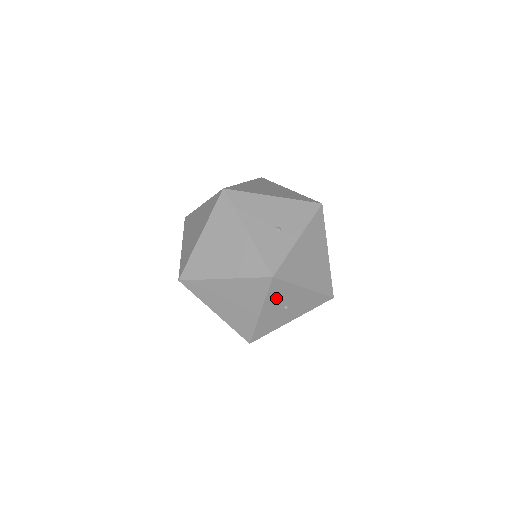
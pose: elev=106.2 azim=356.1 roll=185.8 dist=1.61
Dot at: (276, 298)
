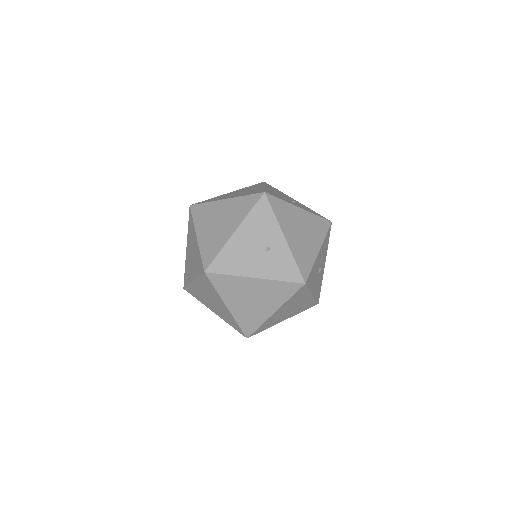
Dot at: (313, 280)
